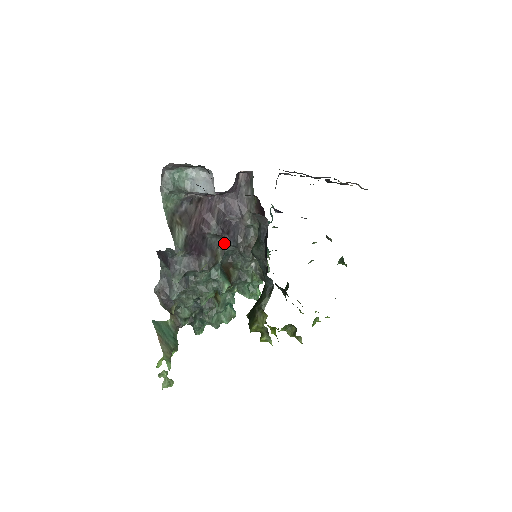
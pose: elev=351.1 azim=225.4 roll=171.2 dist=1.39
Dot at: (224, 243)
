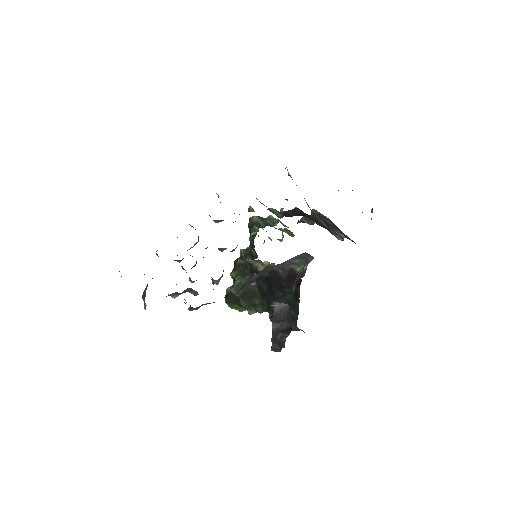
Dot at: occluded
